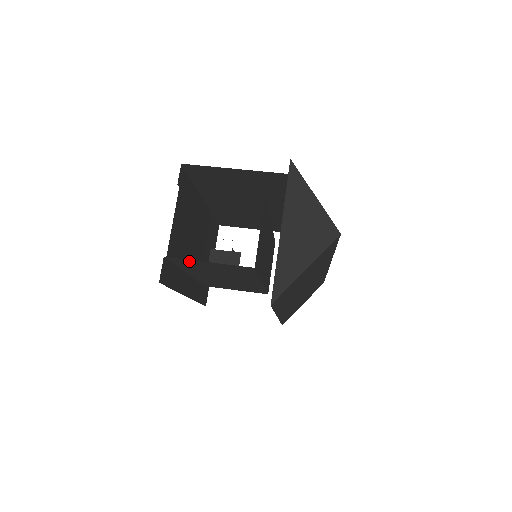
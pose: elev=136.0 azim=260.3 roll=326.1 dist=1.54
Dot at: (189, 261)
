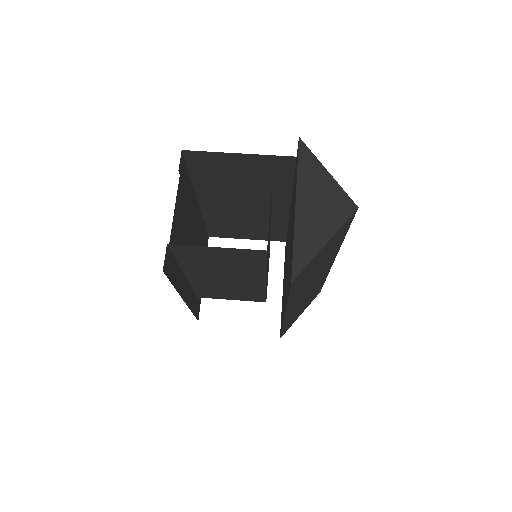
Dot at: (194, 249)
